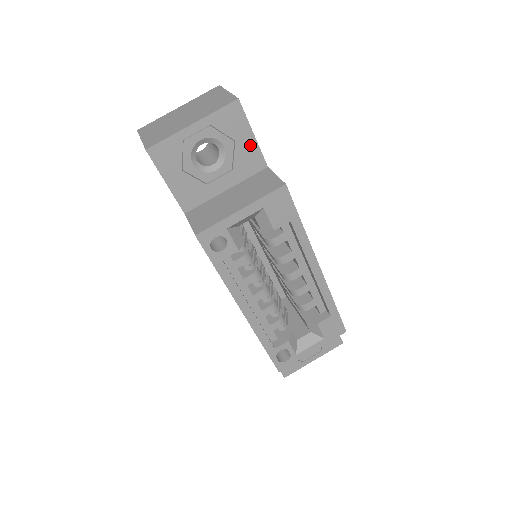
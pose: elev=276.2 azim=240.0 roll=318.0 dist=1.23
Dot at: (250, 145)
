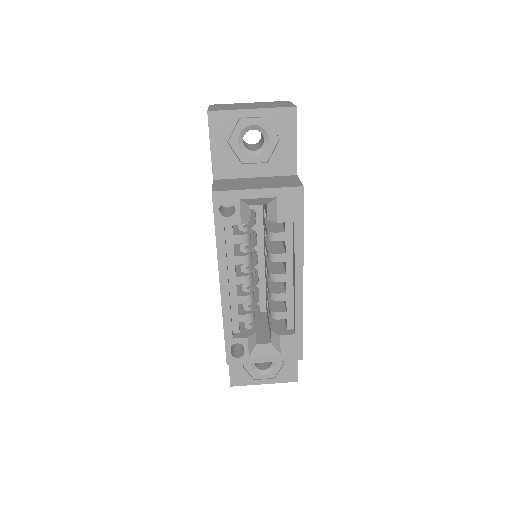
Dot at: (290, 149)
